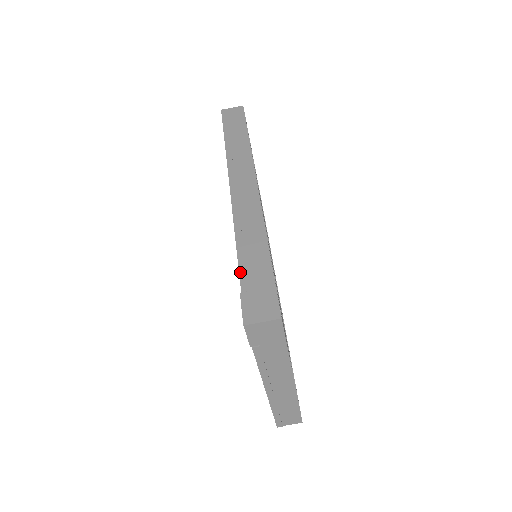
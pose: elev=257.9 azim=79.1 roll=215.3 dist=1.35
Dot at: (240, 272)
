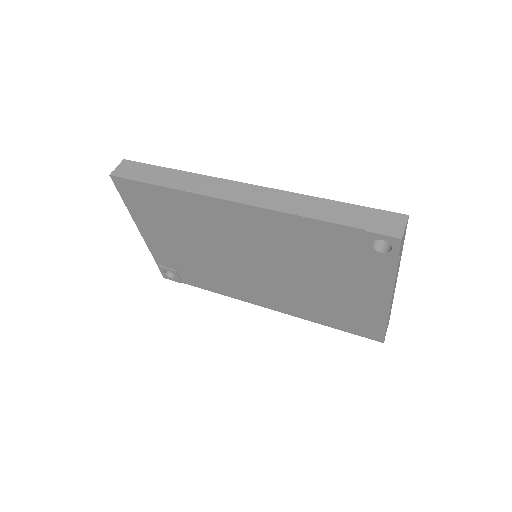
Dot at: (344, 224)
